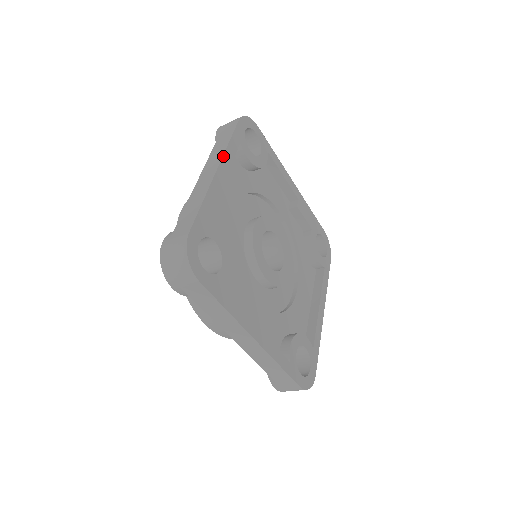
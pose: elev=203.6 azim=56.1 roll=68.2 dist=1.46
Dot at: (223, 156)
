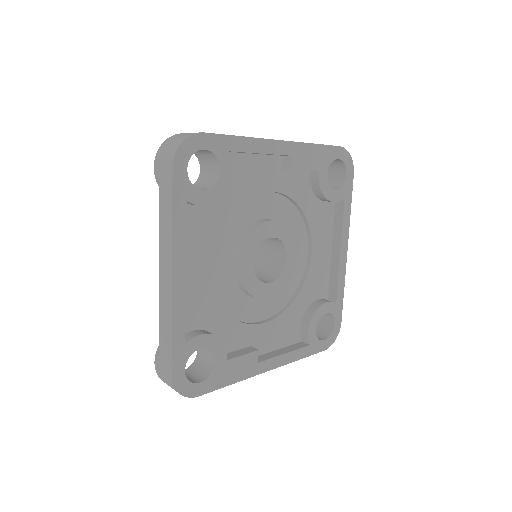
Dot at: (172, 252)
